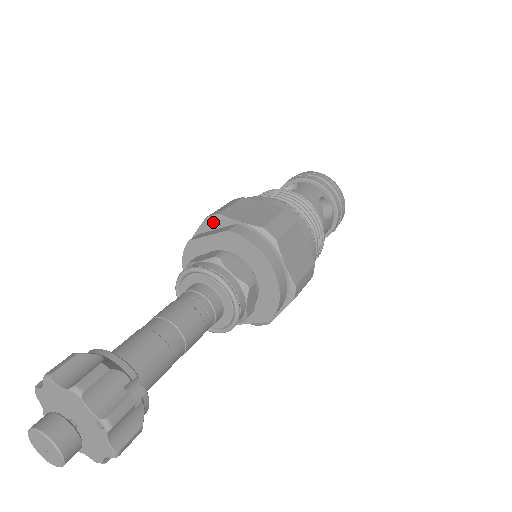
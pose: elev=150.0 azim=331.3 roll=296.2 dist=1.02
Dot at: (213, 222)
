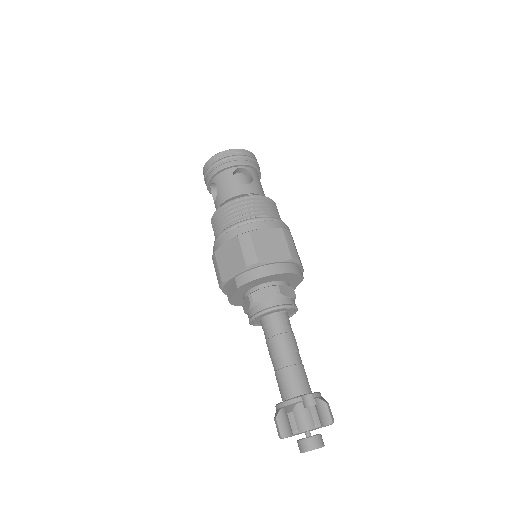
Dot at: (225, 286)
